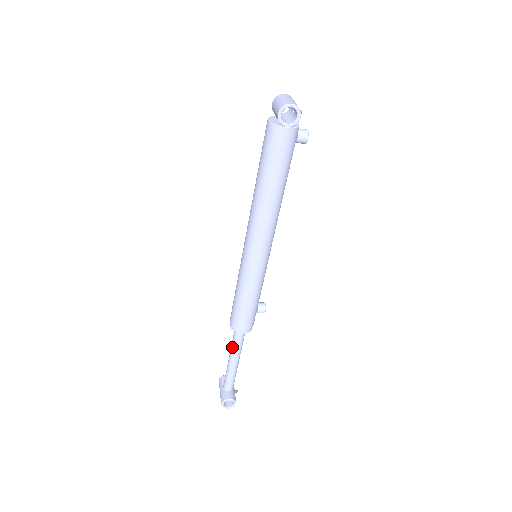
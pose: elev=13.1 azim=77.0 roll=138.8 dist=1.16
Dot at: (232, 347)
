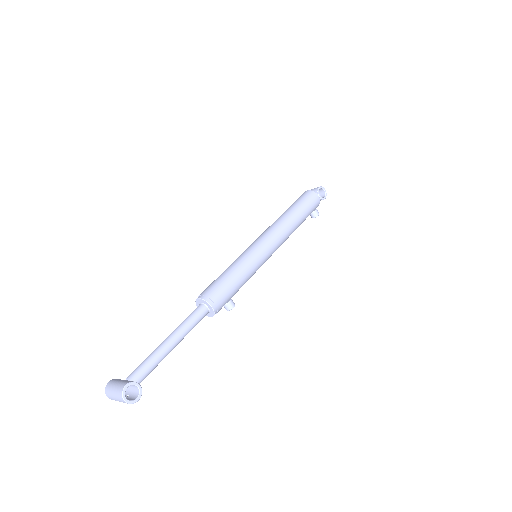
Dot at: (183, 324)
